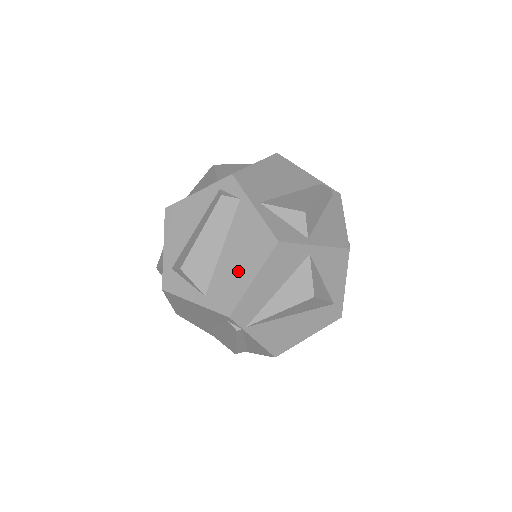
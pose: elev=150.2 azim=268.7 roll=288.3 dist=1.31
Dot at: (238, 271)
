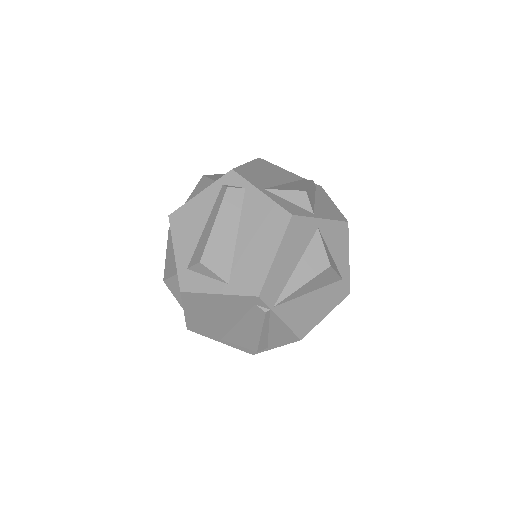
Dot at: (258, 252)
